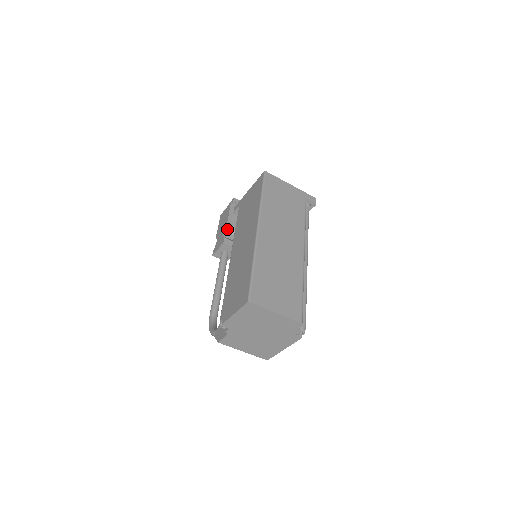
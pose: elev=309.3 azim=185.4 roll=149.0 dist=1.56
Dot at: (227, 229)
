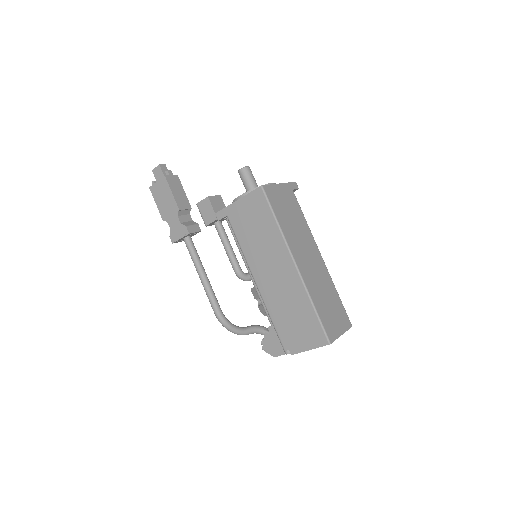
Dot at: (180, 213)
